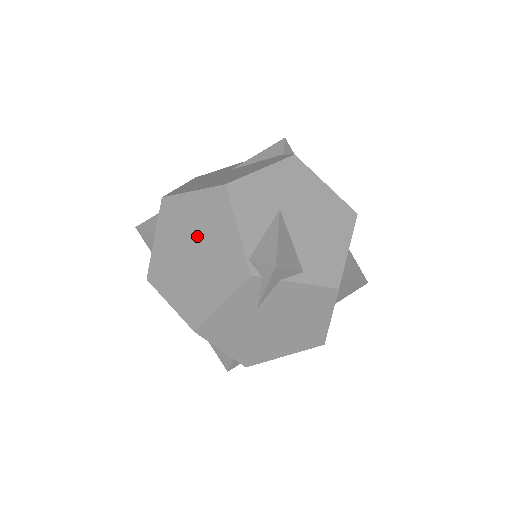
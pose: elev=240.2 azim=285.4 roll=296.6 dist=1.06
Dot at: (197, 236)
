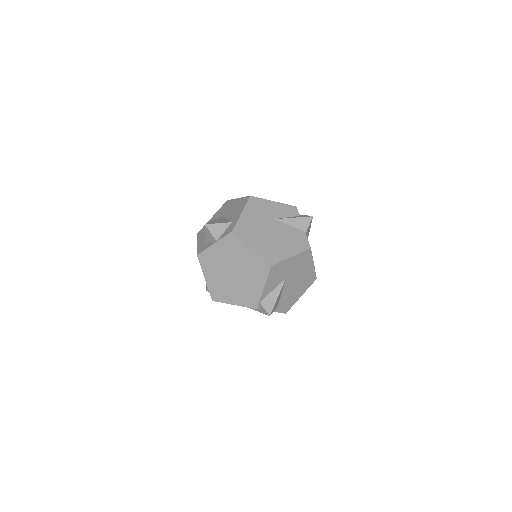
Dot at: (241, 269)
